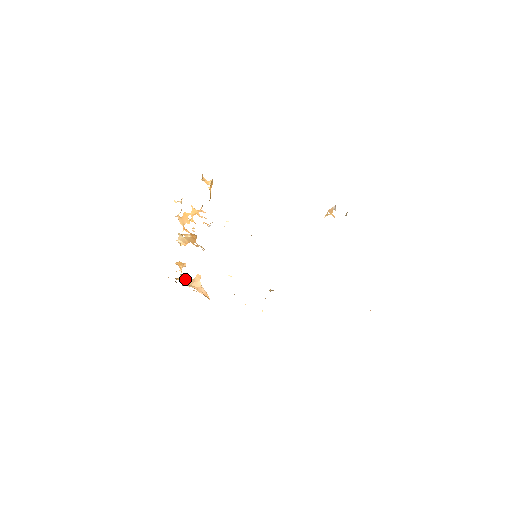
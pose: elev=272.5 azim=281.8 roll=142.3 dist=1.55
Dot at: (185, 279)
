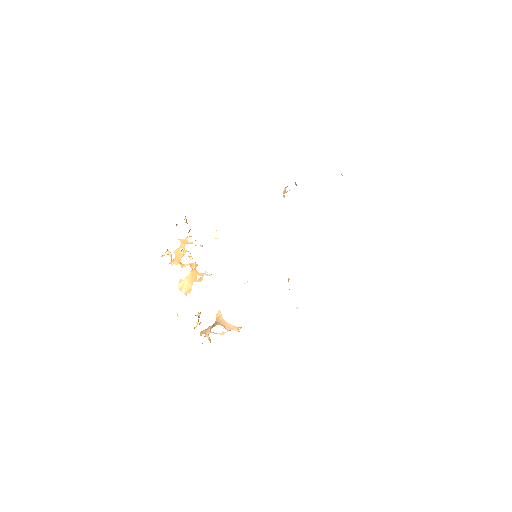
Dot at: (207, 329)
